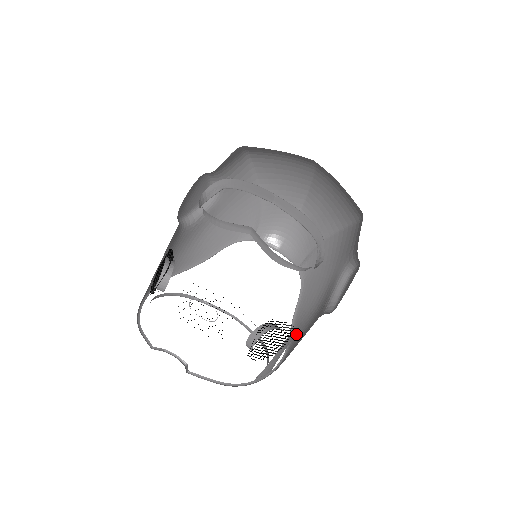
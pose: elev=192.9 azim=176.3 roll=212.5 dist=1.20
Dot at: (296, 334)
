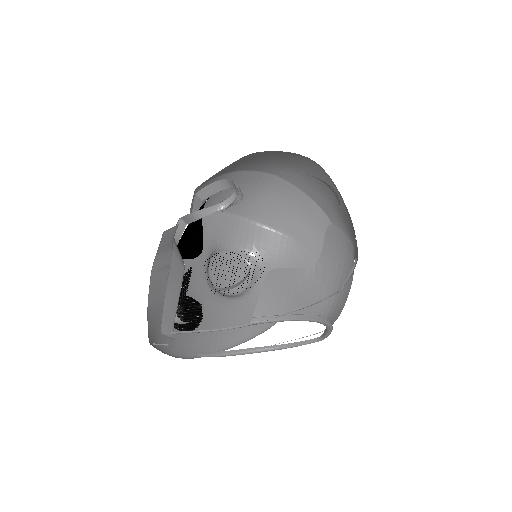
Dot at: occluded
